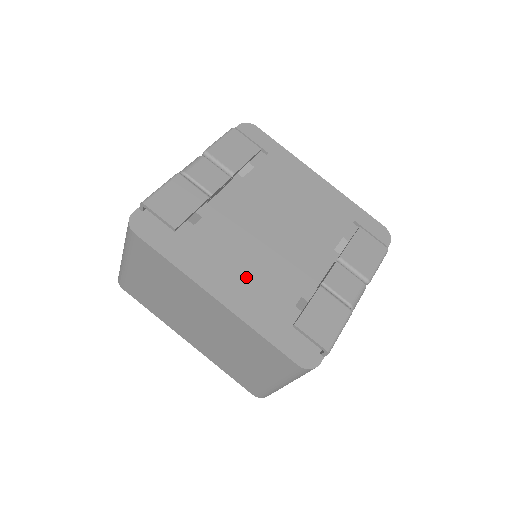
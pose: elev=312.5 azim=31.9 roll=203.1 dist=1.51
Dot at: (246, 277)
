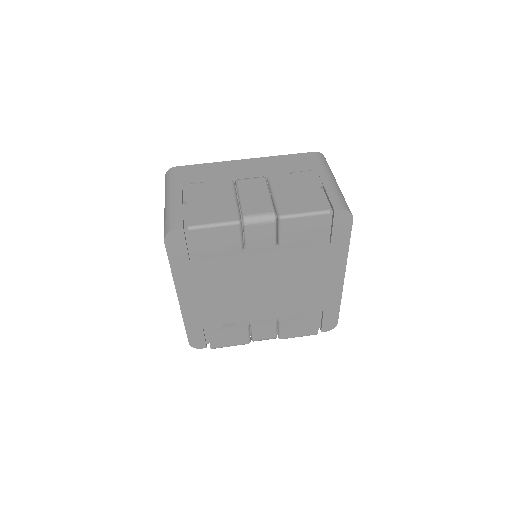
Dot at: (210, 299)
